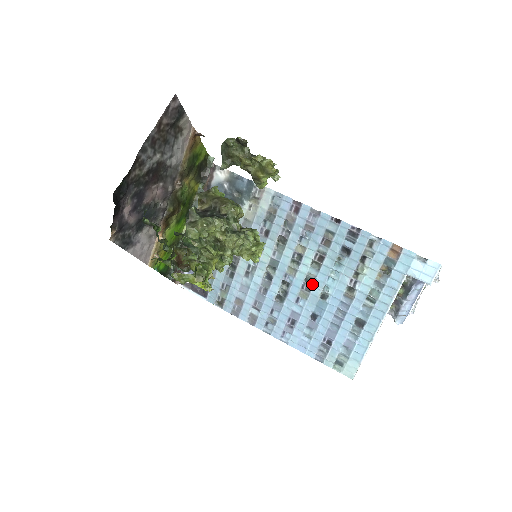
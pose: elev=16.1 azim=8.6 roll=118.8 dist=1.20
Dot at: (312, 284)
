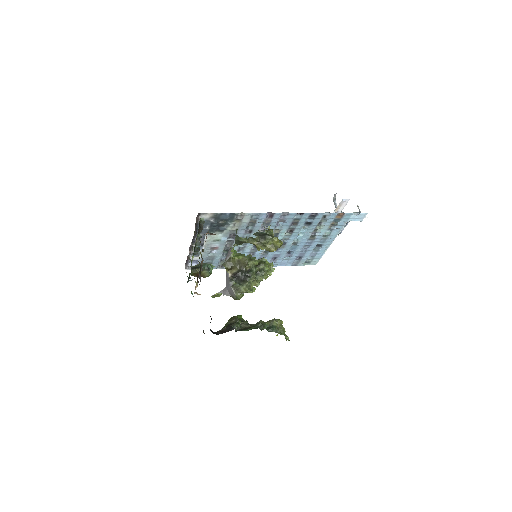
Dot at: (287, 242)
